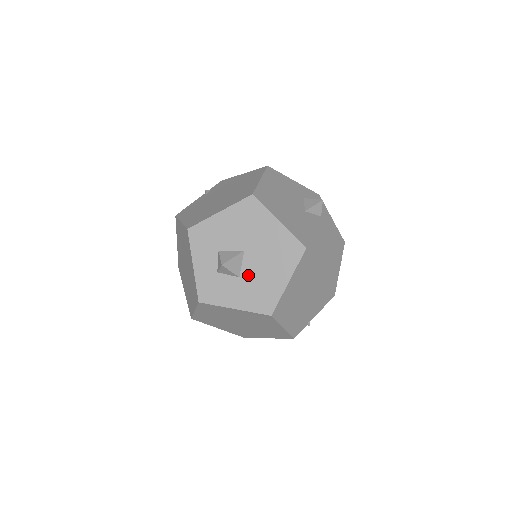
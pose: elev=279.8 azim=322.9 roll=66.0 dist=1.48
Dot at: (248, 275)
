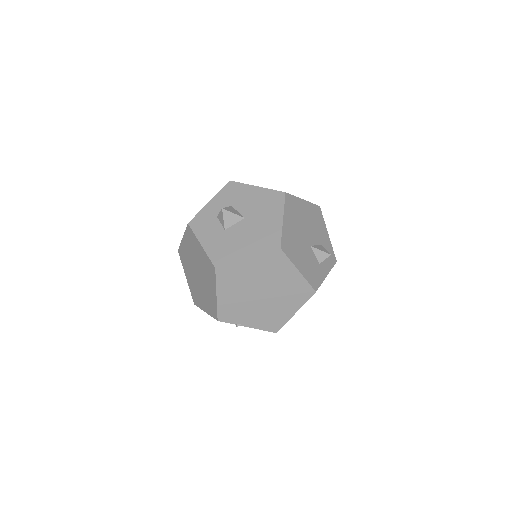
Dot at: (231, 233)
